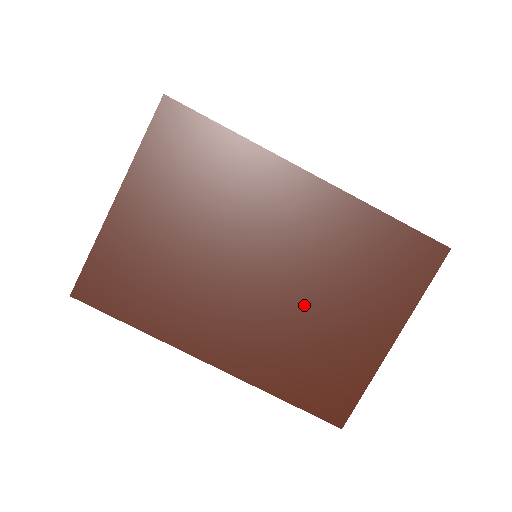
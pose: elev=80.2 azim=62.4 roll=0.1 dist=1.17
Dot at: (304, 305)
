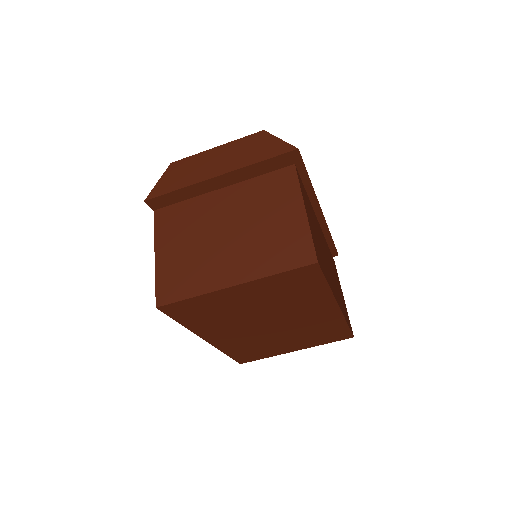
Dot at: (276, 336)
